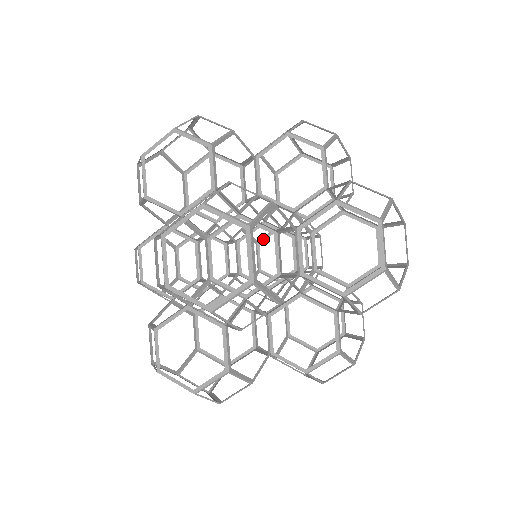
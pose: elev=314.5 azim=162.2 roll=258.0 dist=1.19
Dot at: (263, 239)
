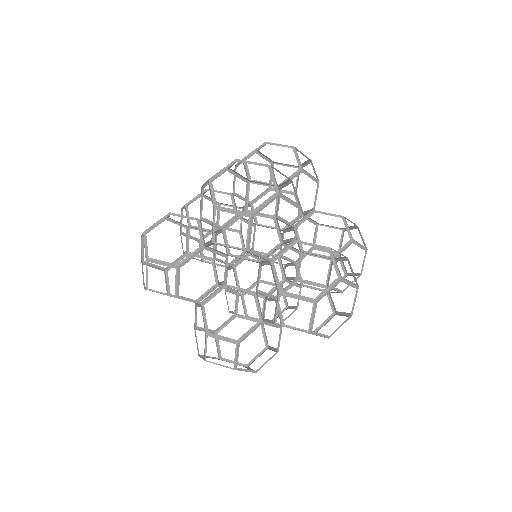
Dot at: (265, 282)
